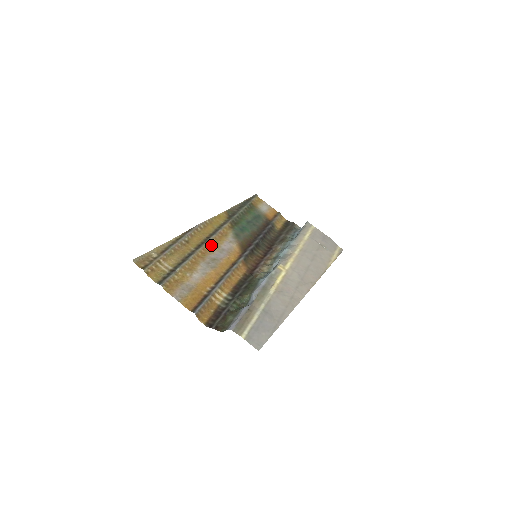
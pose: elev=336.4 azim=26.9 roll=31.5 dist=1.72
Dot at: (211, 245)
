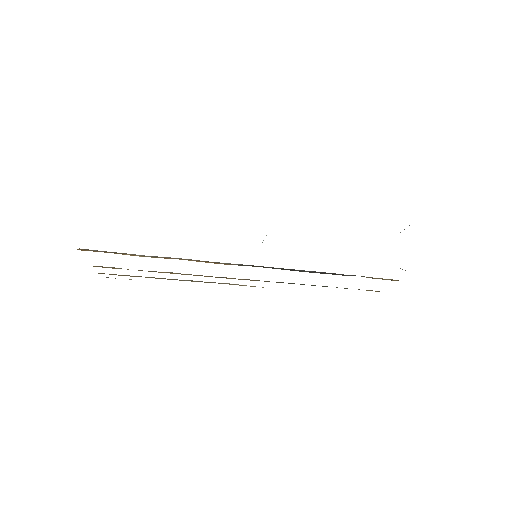
Dot at: occluded
